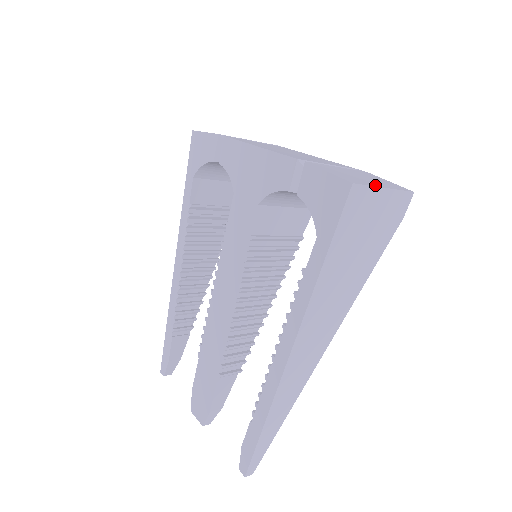
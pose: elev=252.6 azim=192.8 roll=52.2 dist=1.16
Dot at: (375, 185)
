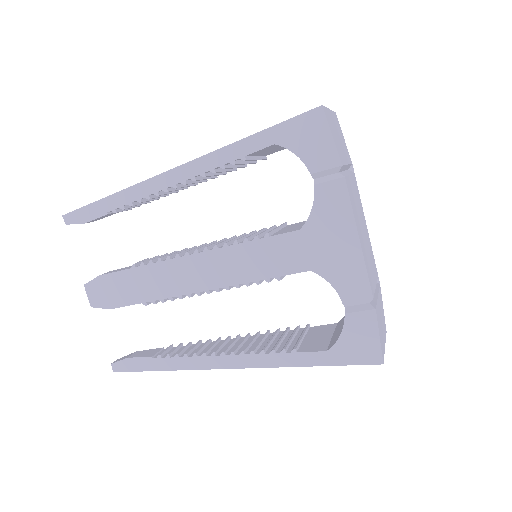
Dot at: occluded
